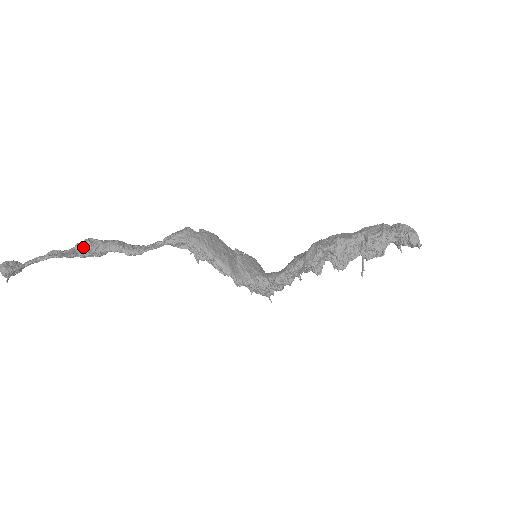
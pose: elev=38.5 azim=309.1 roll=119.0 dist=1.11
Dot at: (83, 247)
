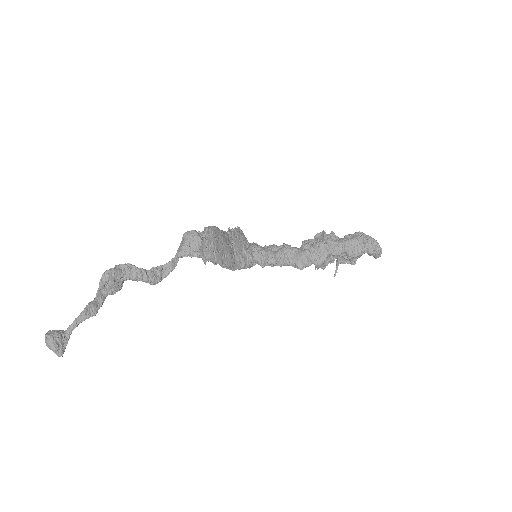
Dot at: (108, 287)
